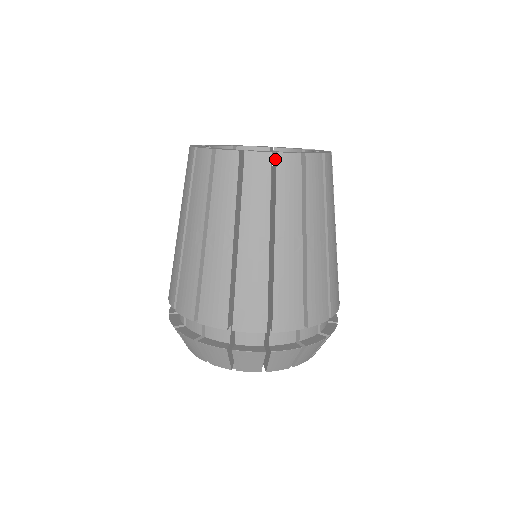
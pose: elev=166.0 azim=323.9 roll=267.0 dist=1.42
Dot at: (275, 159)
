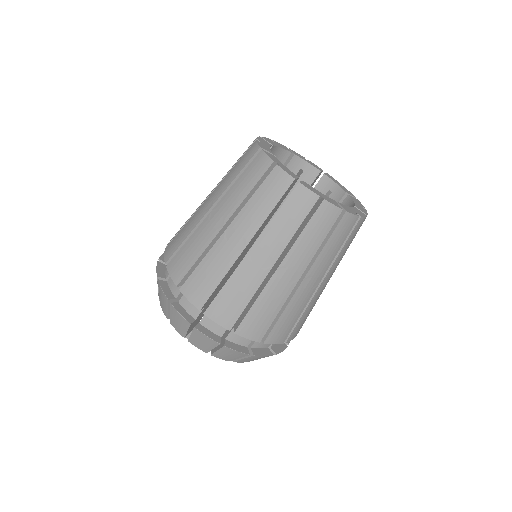
Dot at: (319, 202)
